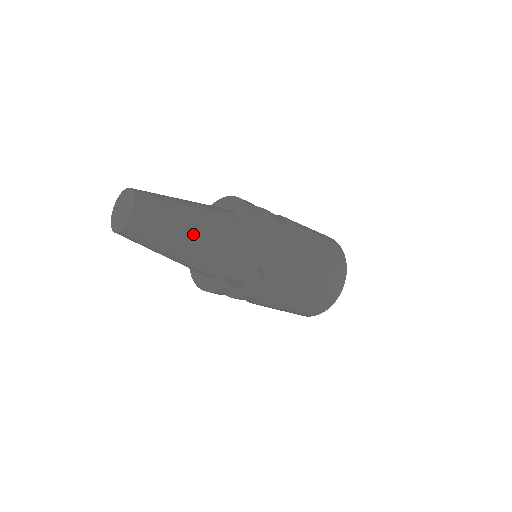
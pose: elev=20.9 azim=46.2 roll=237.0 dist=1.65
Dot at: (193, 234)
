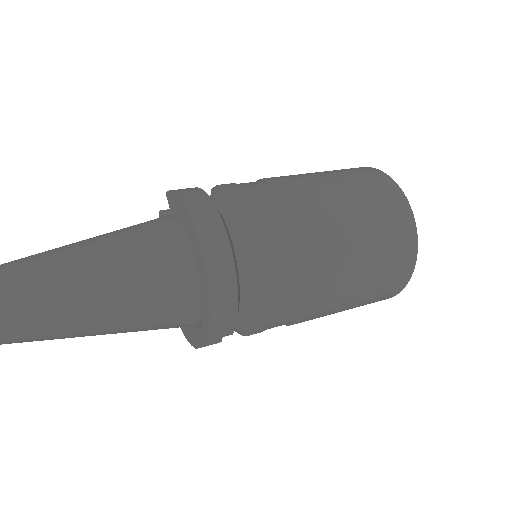
Dot at: (110, 321)
